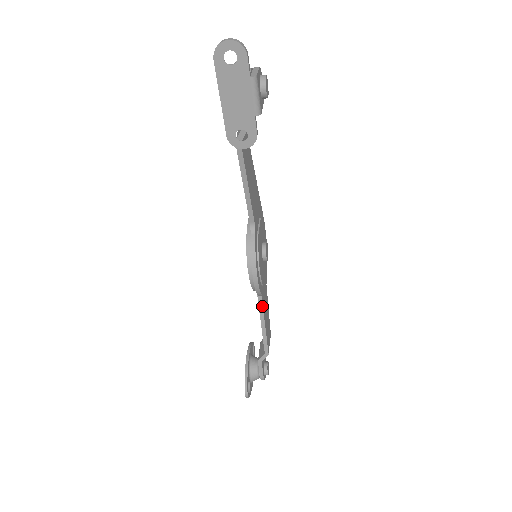
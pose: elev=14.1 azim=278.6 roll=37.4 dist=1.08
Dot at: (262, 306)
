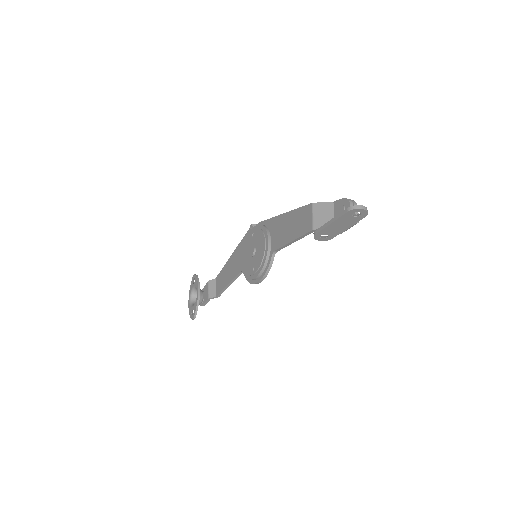
Dot at: occluded
